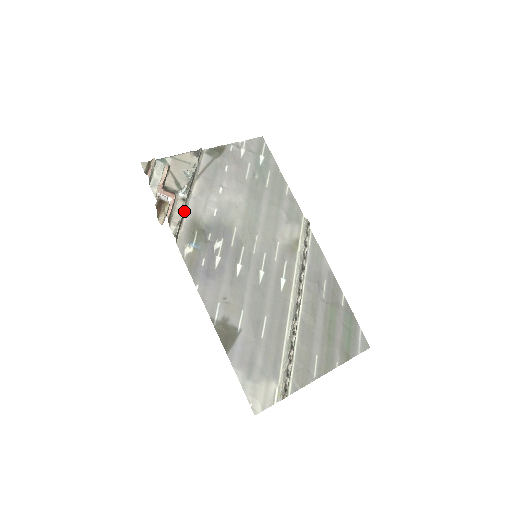
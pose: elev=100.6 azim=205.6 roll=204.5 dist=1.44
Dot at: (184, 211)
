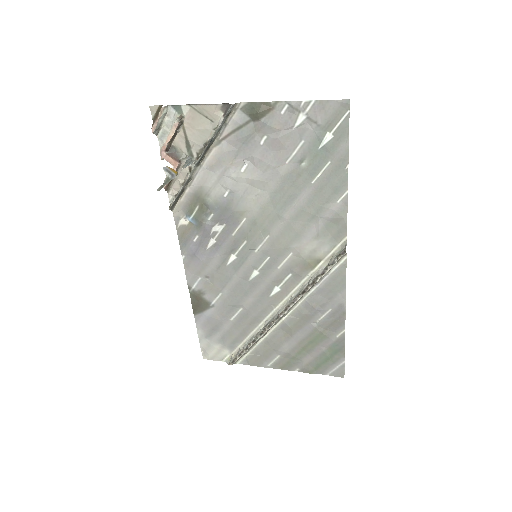
Dot at: (189, 181)
